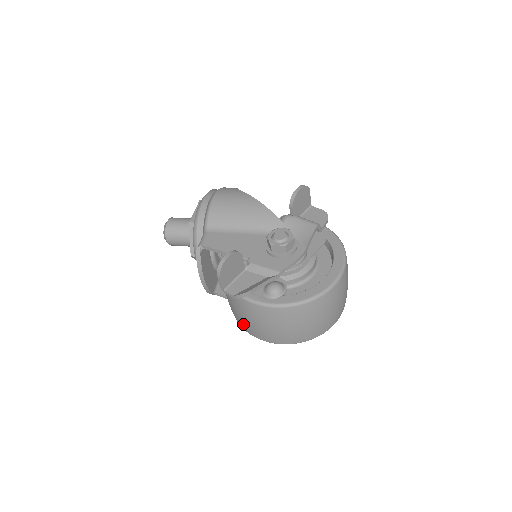
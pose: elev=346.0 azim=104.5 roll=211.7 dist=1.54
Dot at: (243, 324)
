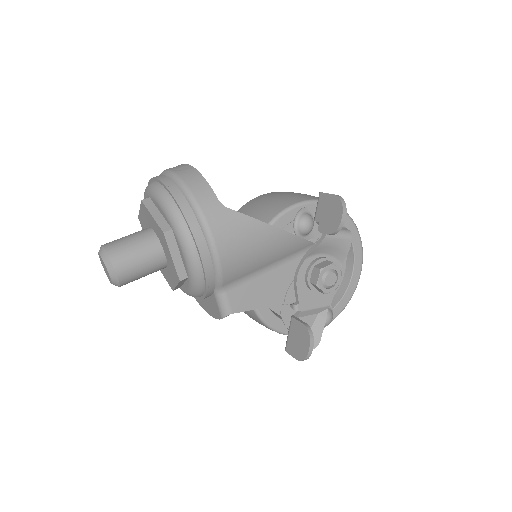
Dot at: occluded
